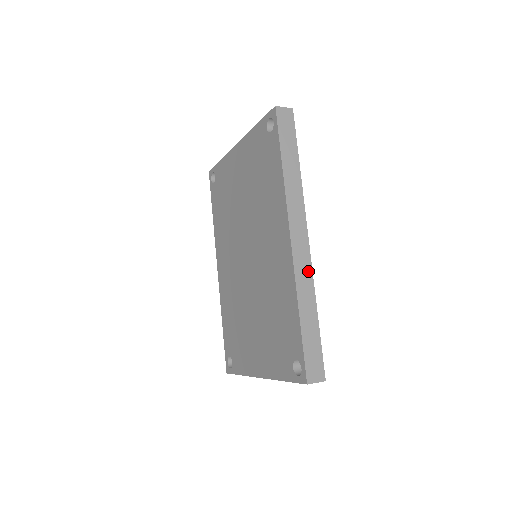
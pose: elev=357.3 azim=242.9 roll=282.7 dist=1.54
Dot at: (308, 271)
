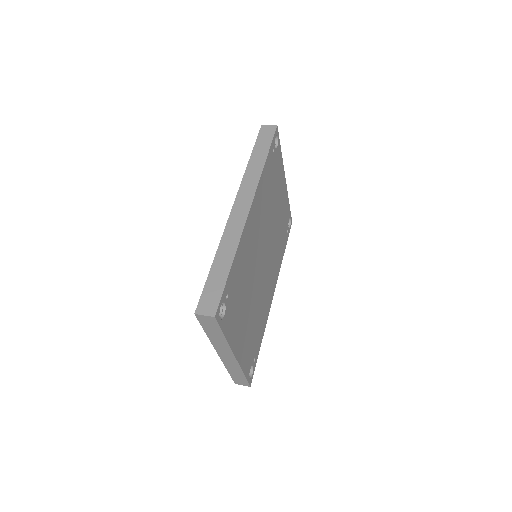
Dot at: (239, 229)
